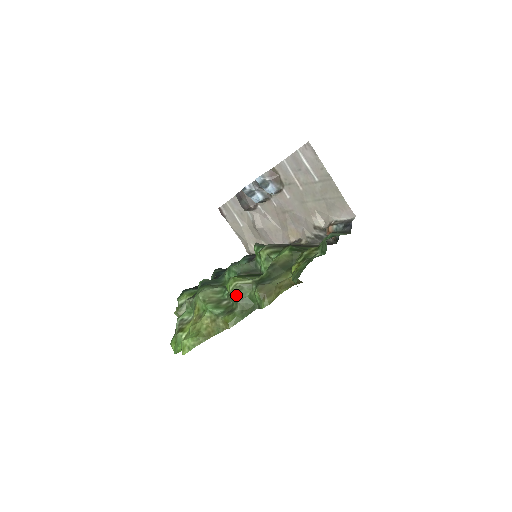
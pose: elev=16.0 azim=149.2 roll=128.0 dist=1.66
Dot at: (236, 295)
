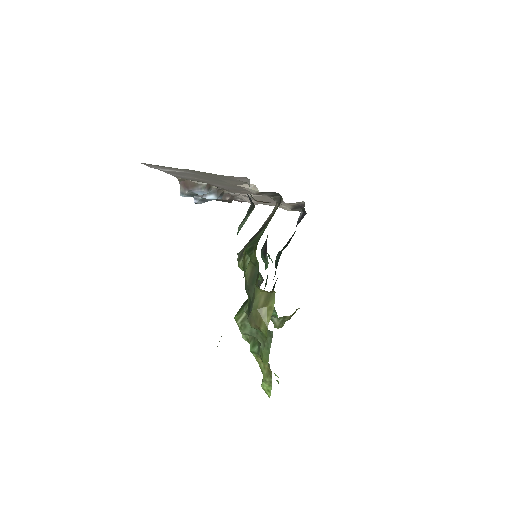
Dot at: (247, 334)
